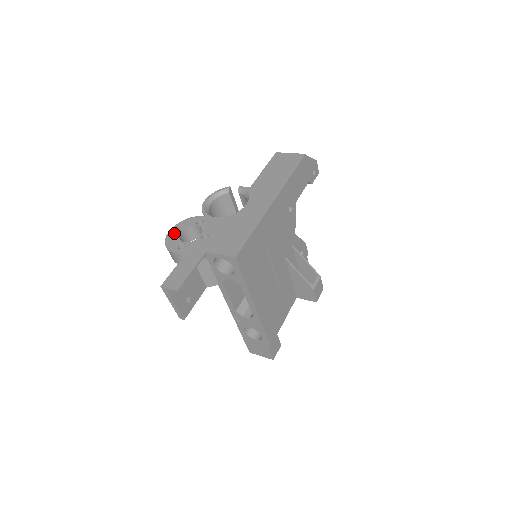
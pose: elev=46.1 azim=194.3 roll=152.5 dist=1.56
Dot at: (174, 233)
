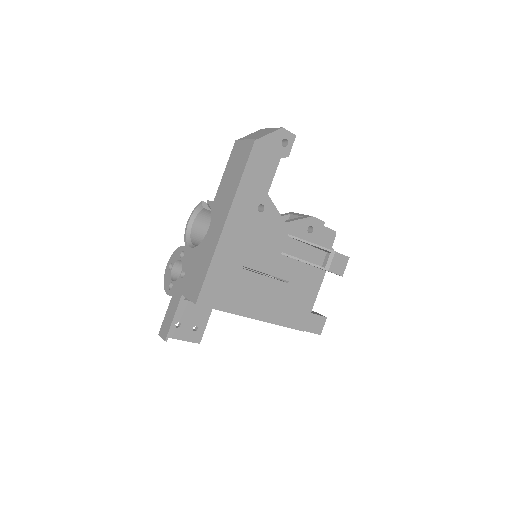
Dot at: (170, 267)
